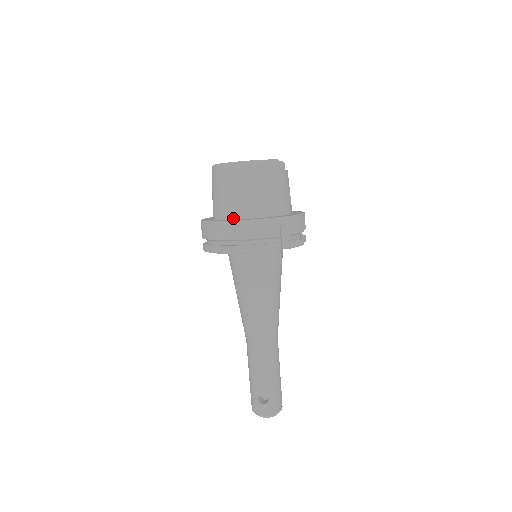
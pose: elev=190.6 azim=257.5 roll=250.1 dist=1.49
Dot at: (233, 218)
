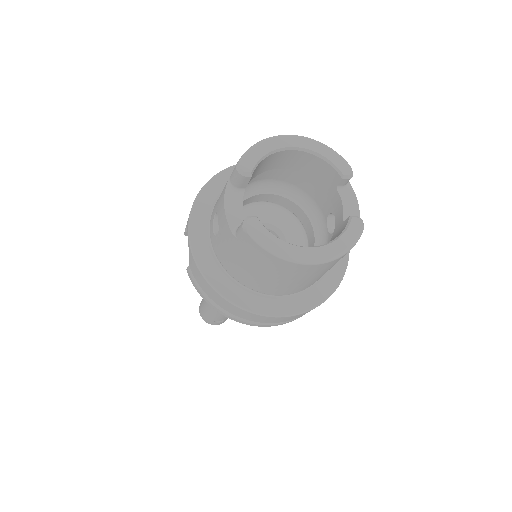
Dot at: (265, 294)
